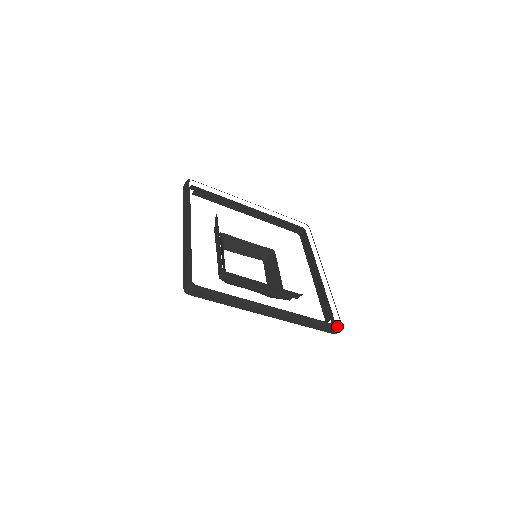
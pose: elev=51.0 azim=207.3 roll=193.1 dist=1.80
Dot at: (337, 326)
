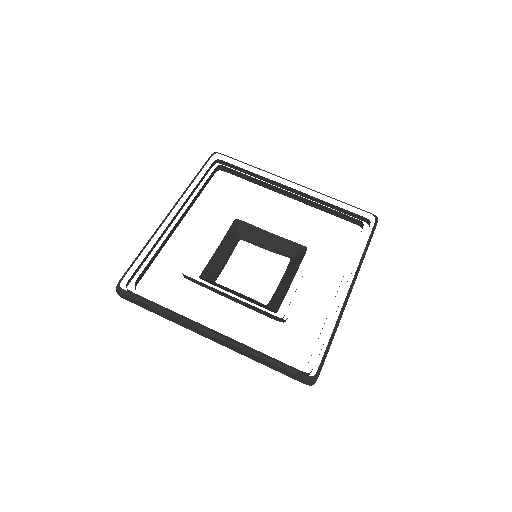
Dot at: (306, 377)
